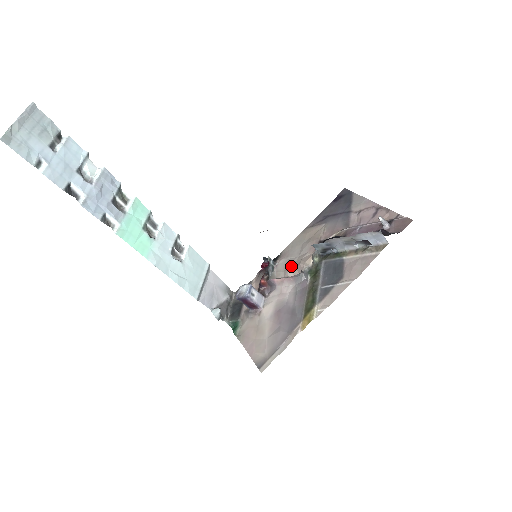
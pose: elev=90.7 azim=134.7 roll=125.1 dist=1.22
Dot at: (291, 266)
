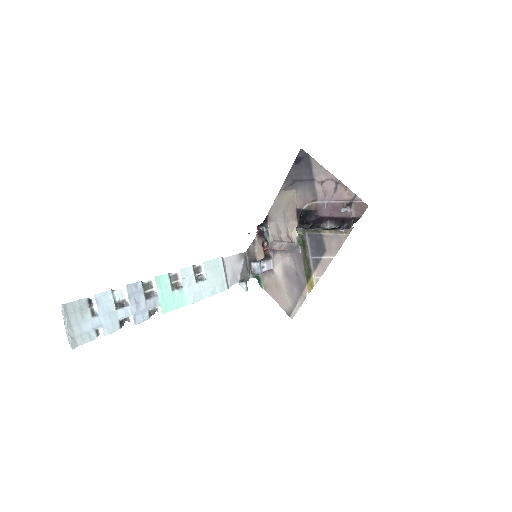
Dot at: (282, 234)
